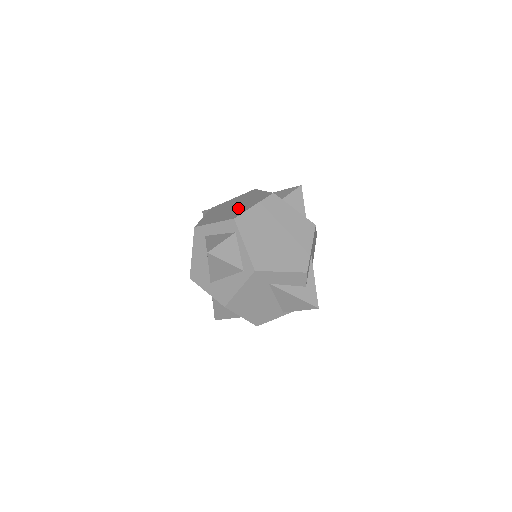
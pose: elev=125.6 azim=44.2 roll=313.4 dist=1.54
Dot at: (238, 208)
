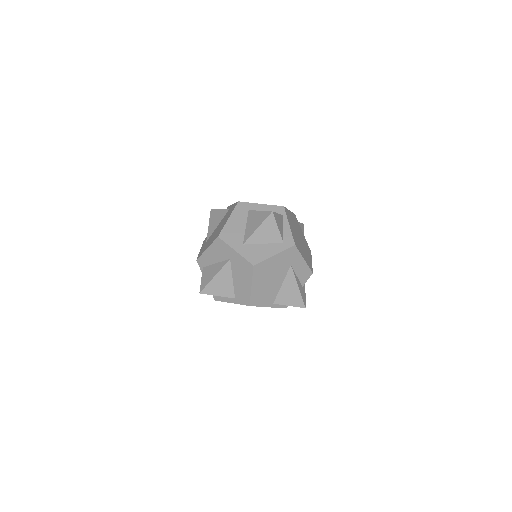
Dot at: occluded
